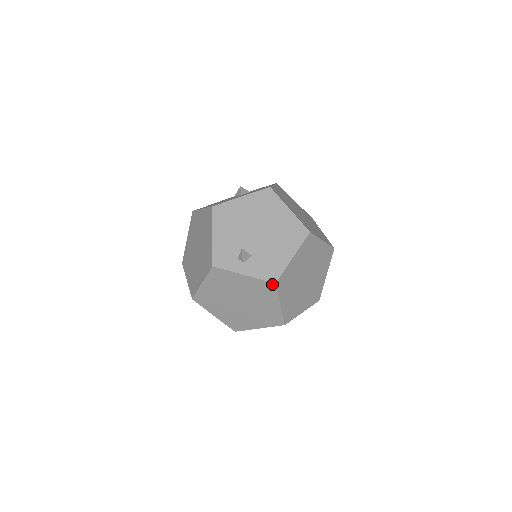
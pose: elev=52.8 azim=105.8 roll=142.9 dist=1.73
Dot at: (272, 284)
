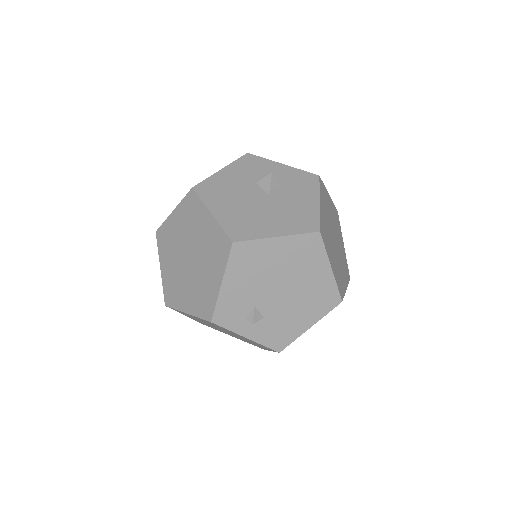
Dot at: (275, 351)
